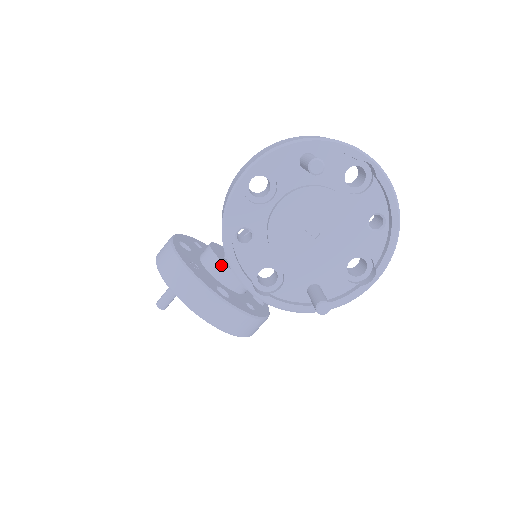
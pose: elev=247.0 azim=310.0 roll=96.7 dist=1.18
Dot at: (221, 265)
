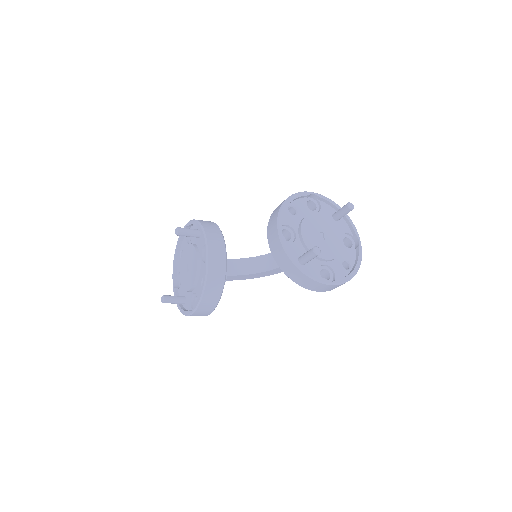
Dot at: occluded
